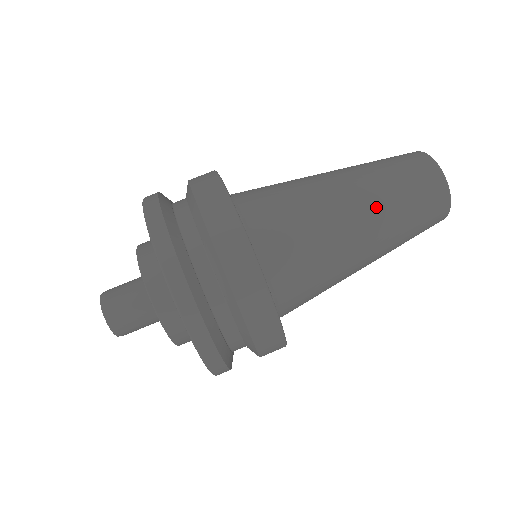
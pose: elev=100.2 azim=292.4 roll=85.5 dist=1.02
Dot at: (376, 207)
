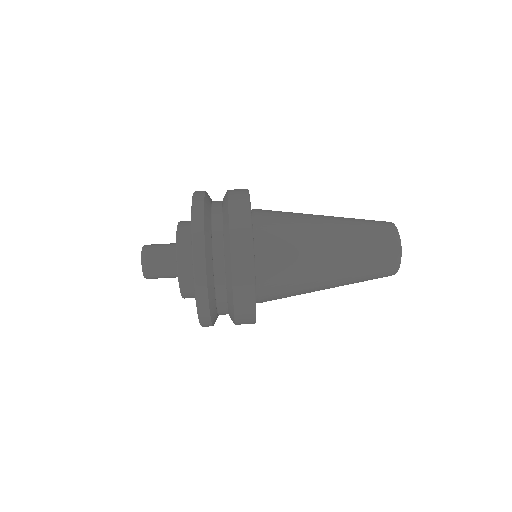
Dot at: (339, 218)
